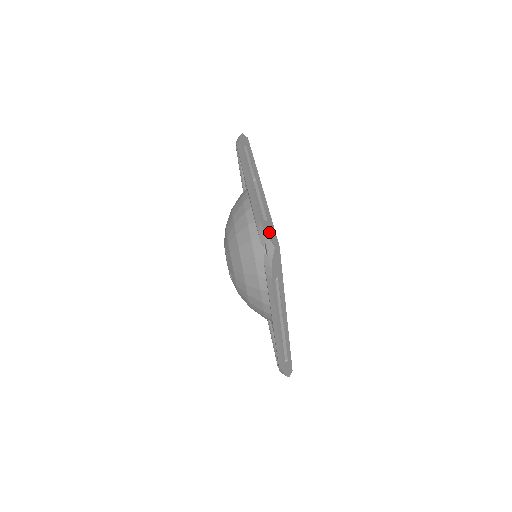
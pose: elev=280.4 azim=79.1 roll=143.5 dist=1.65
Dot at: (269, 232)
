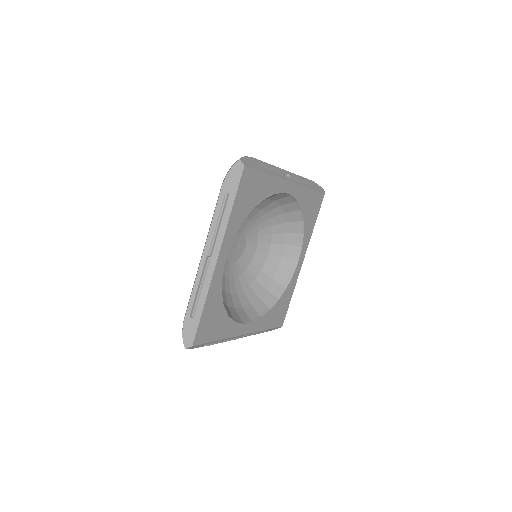
Dot at: (249, 161)
